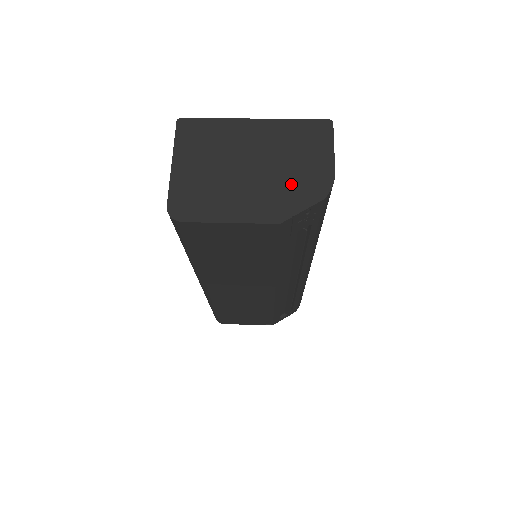
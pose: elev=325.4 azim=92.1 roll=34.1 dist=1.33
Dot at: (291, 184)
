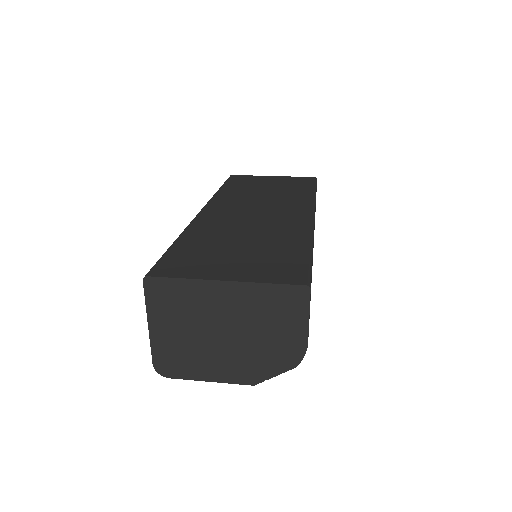
Dot at: (264, 352)
